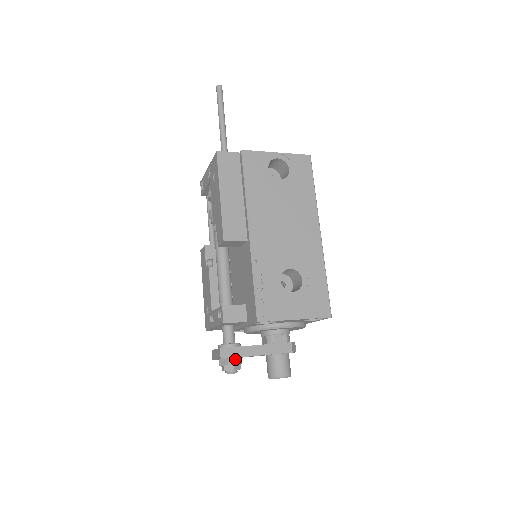
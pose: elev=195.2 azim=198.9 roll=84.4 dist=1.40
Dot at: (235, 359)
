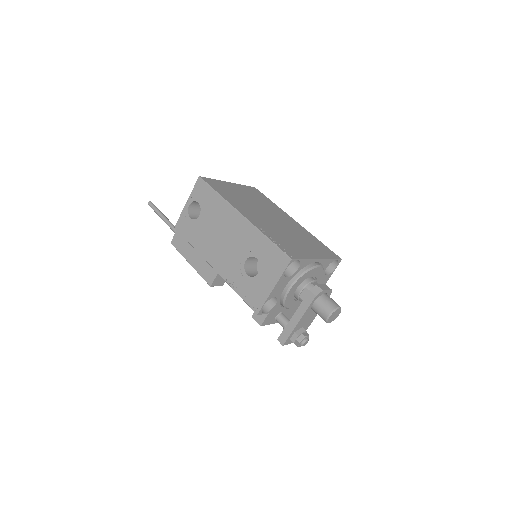
Dot at: (294, 335)
